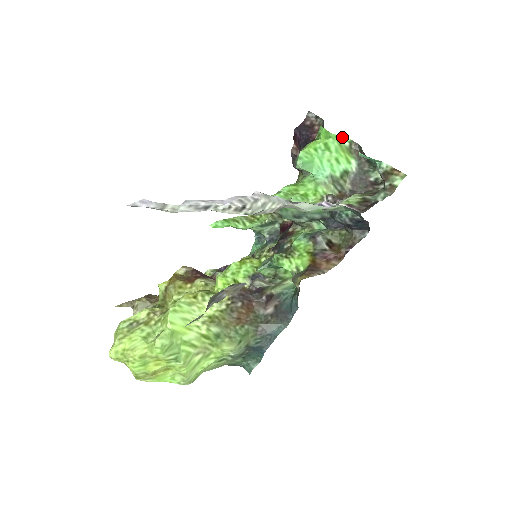
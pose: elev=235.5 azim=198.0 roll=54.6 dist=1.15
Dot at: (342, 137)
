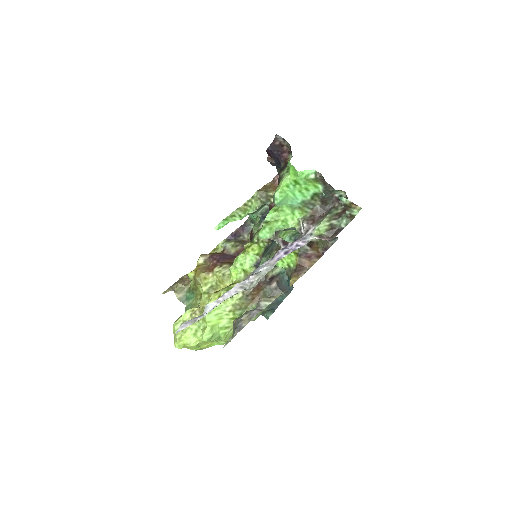
Dot at: (308, 171)
